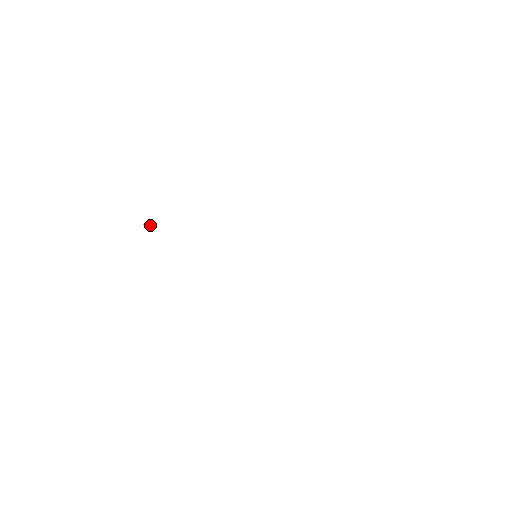
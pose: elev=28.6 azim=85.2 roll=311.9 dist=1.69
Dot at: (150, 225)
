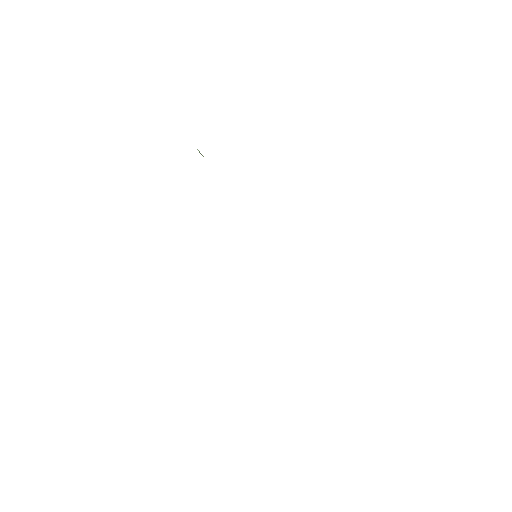
Dot at: occluded
